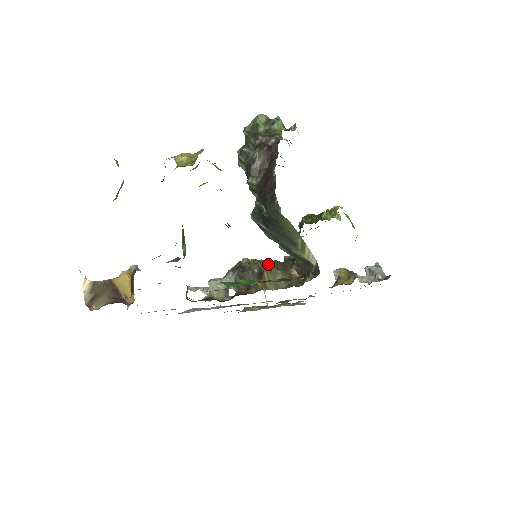
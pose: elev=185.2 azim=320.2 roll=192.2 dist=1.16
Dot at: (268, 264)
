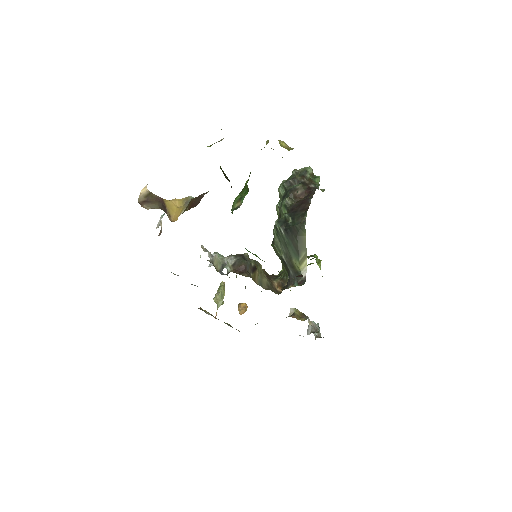
Dot at: (261, 267)
